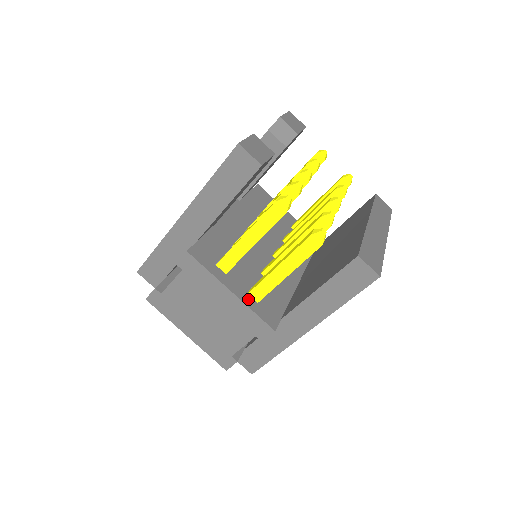
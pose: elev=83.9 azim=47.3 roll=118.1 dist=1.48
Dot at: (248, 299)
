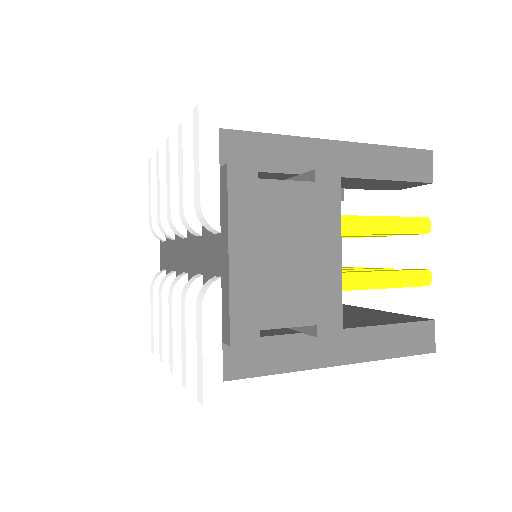
Dot at: occluded
